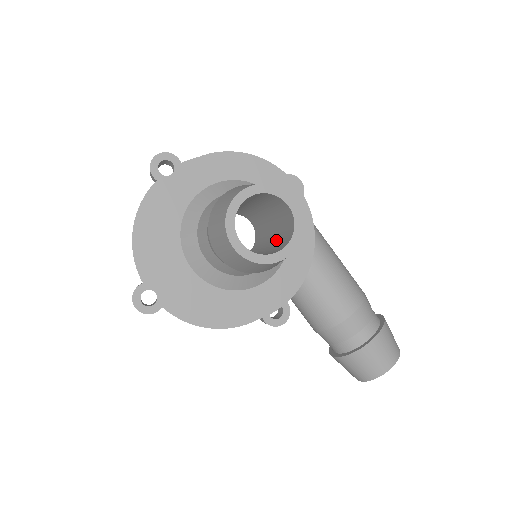
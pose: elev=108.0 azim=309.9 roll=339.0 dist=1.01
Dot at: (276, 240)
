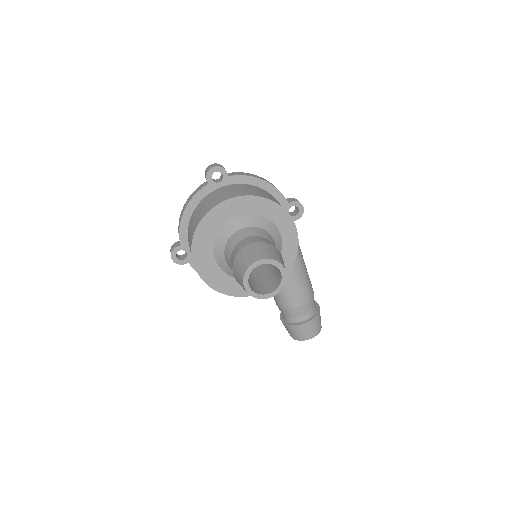
Dot at: (269, 275)
